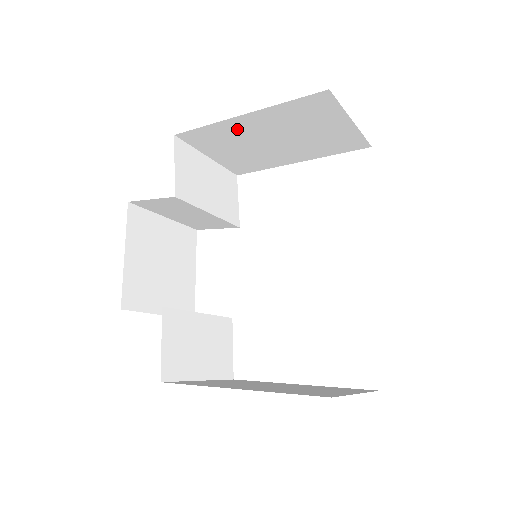
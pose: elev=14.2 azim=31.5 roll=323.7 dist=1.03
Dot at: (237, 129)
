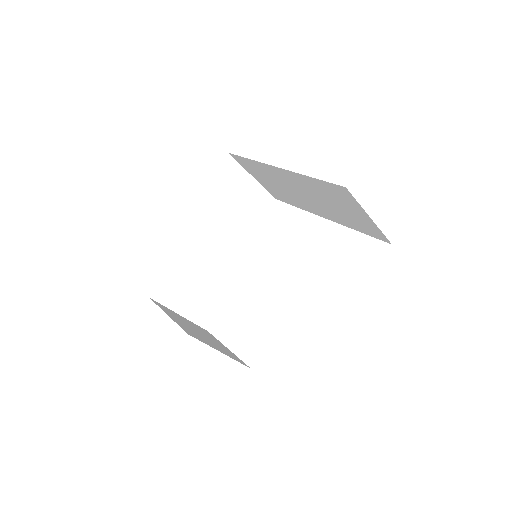
Dot at: (195, 218)
